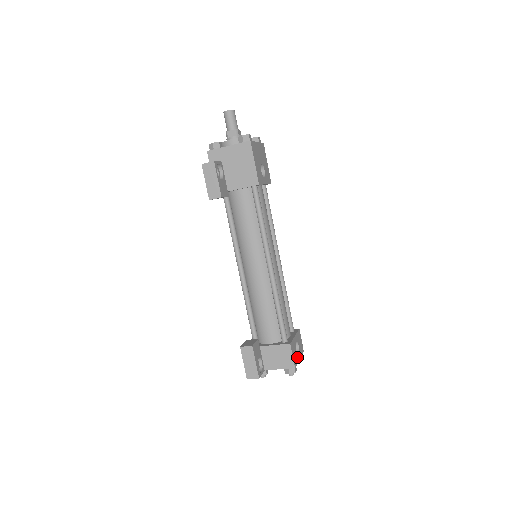
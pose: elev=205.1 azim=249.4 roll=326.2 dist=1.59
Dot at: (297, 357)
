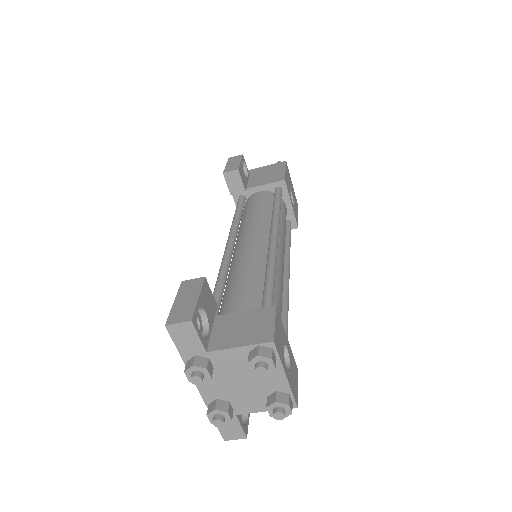
Dot at: (282, 358)
